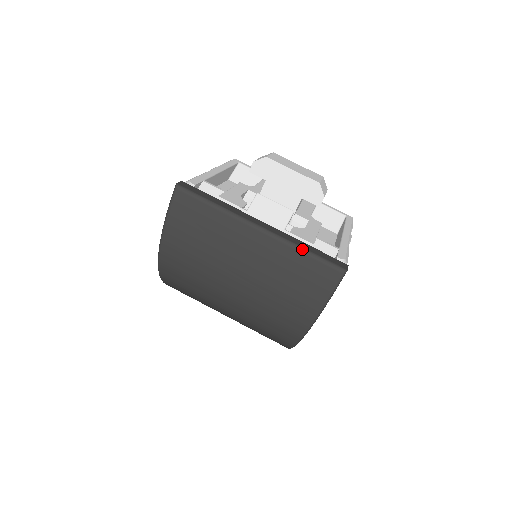
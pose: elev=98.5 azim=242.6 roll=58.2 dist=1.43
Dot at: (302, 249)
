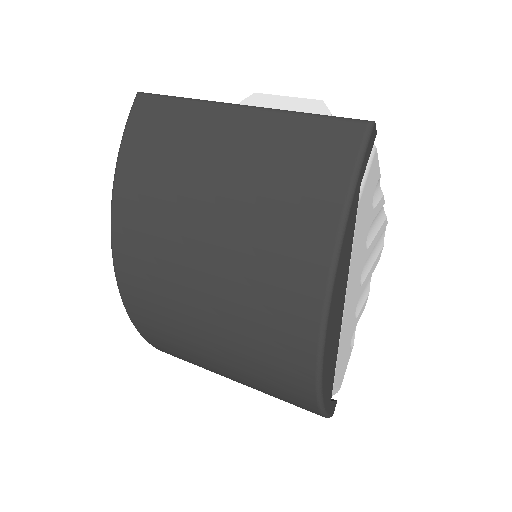
Dot at: (302, 112)
